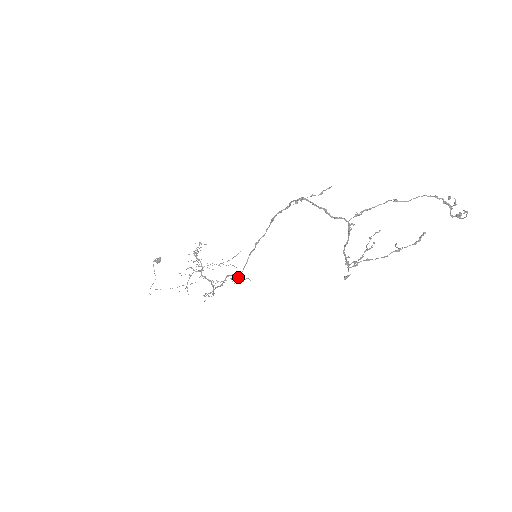
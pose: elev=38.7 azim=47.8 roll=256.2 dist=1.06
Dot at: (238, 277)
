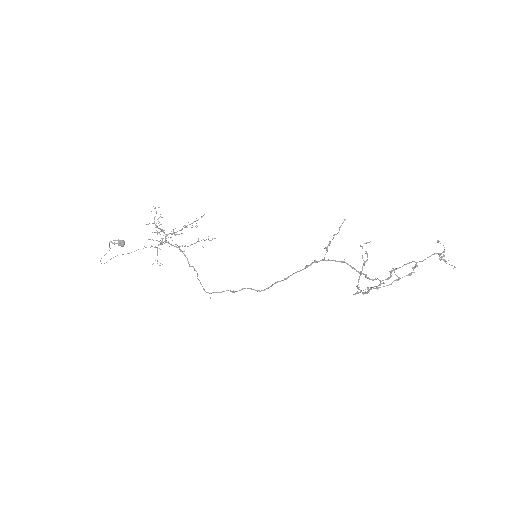
Dot at: occluded
